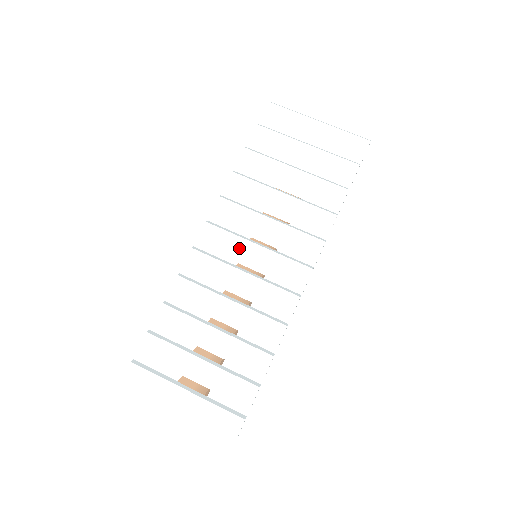
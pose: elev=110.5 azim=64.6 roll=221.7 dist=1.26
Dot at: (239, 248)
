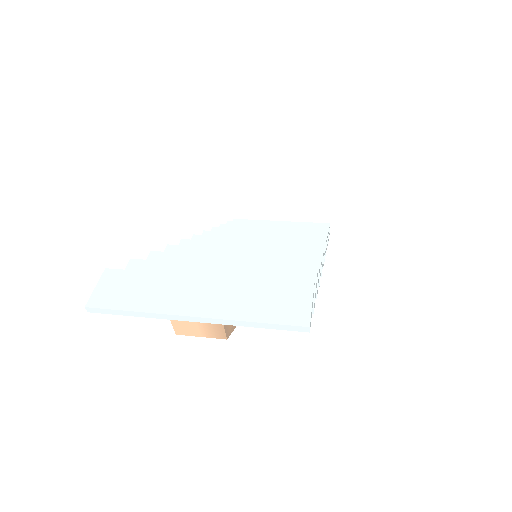
Dot at: occluded
